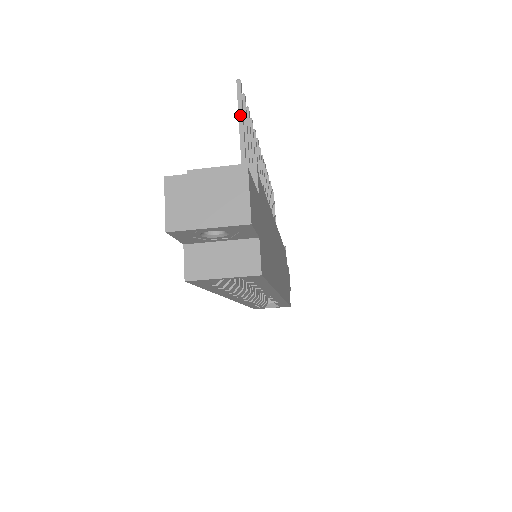
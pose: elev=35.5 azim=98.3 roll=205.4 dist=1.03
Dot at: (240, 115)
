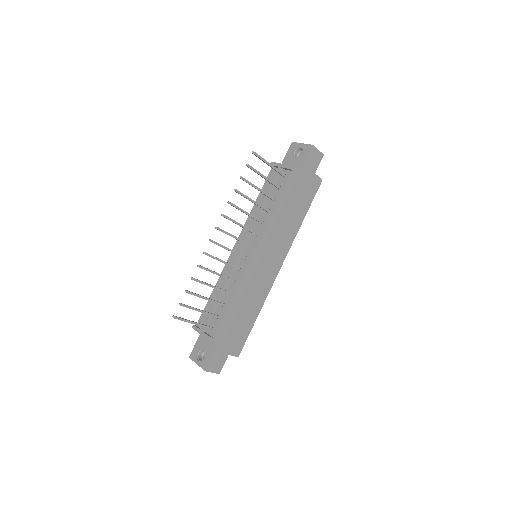
Dot at: occluded
